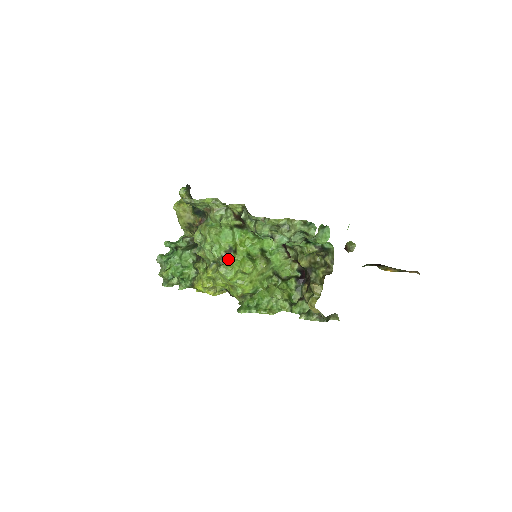
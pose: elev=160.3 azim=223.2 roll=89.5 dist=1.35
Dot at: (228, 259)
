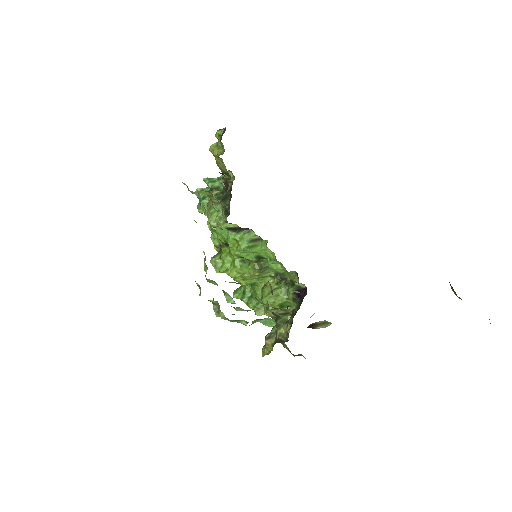
Dot at: (222, 253)
